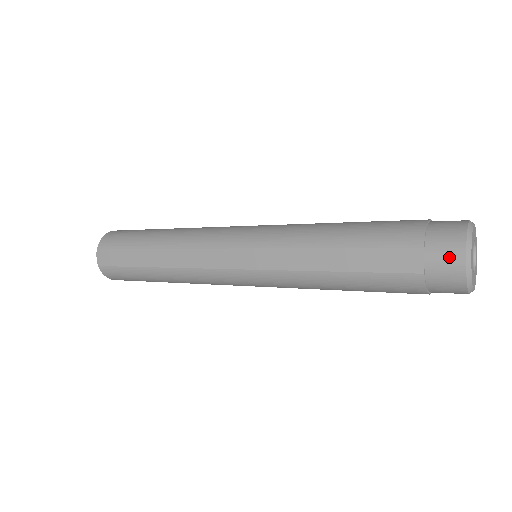
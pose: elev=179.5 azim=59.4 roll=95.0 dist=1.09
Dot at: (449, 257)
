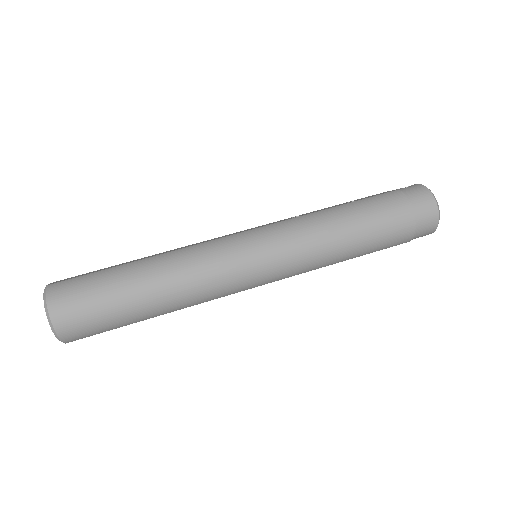
Dot at: occluded
